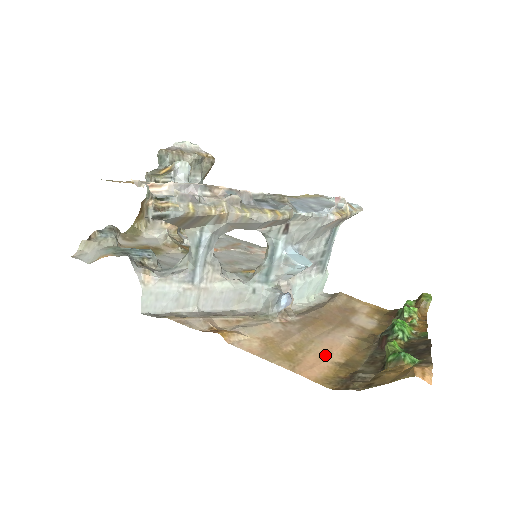
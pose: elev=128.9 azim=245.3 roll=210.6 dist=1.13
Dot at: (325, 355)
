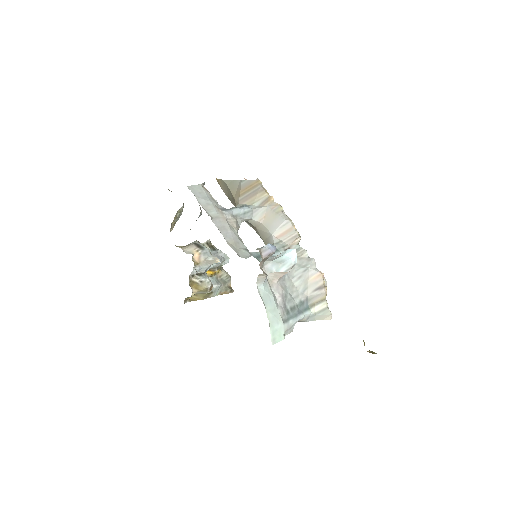
Dot at: occluded
